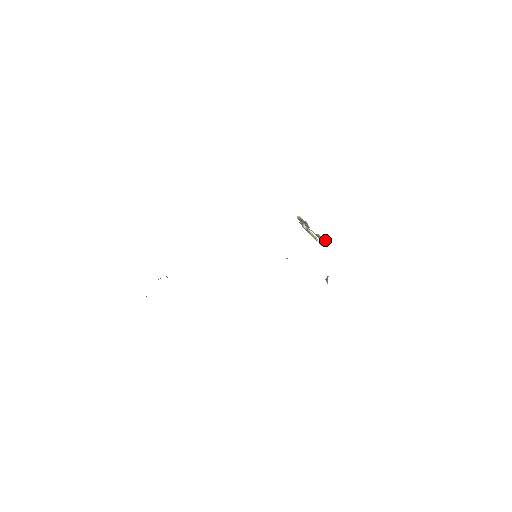
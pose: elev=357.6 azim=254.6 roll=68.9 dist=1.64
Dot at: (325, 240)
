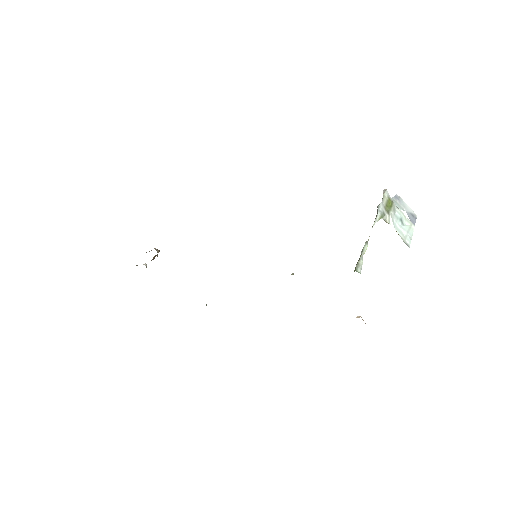
Dot at: (361, 261)
